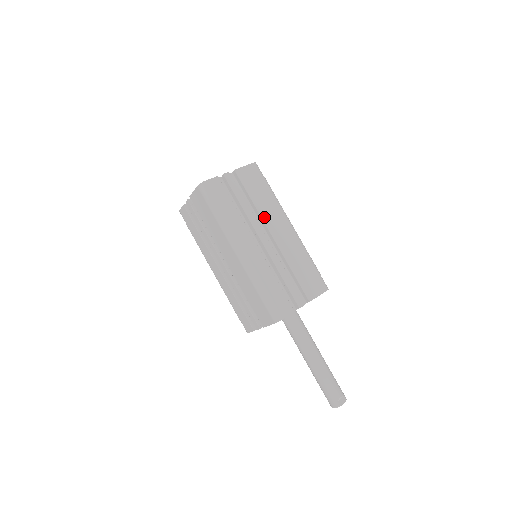
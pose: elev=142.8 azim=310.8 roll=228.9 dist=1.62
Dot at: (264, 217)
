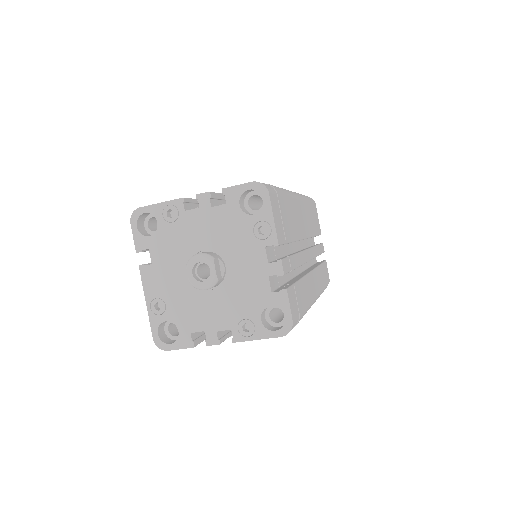
Dot at: (300, 236)
